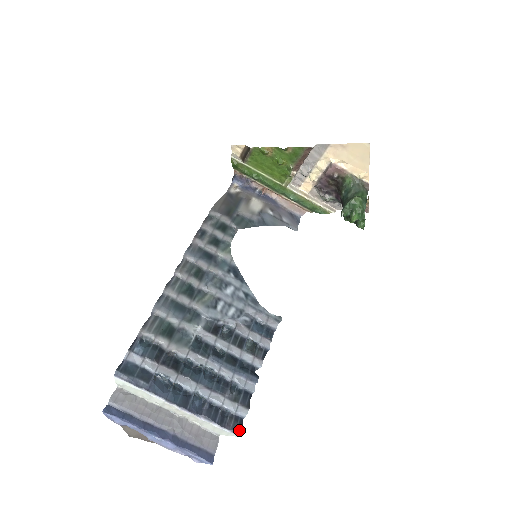
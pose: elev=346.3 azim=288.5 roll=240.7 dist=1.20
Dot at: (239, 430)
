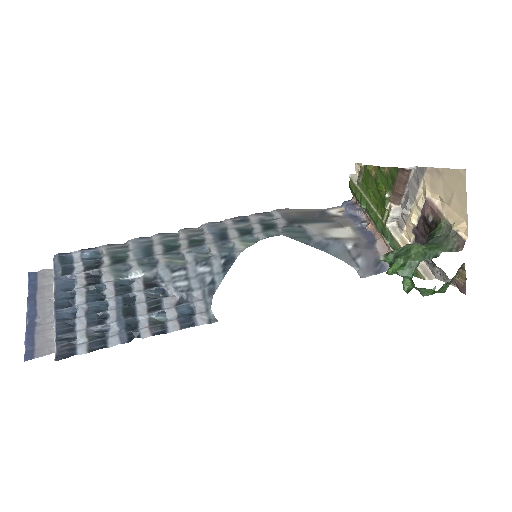
Dot at: (60, 356)
